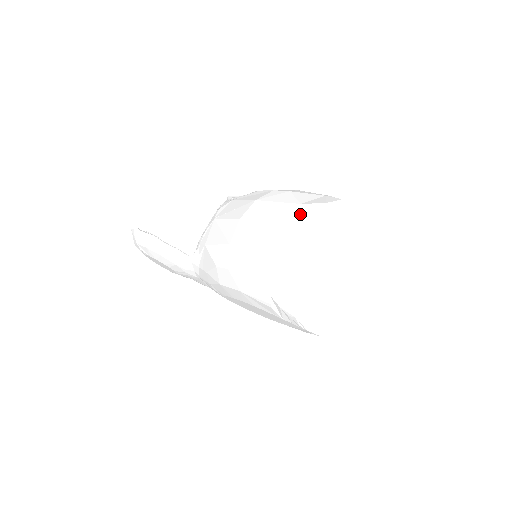
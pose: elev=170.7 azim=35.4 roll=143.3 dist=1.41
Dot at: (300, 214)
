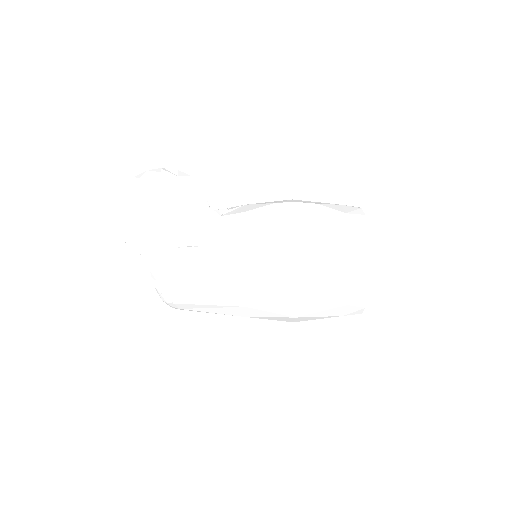
Dot at: occluded
